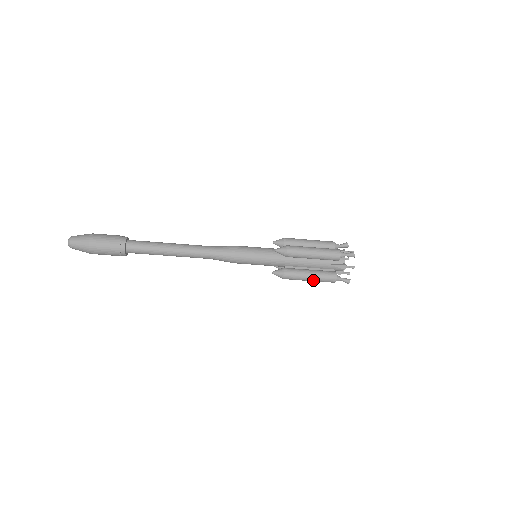
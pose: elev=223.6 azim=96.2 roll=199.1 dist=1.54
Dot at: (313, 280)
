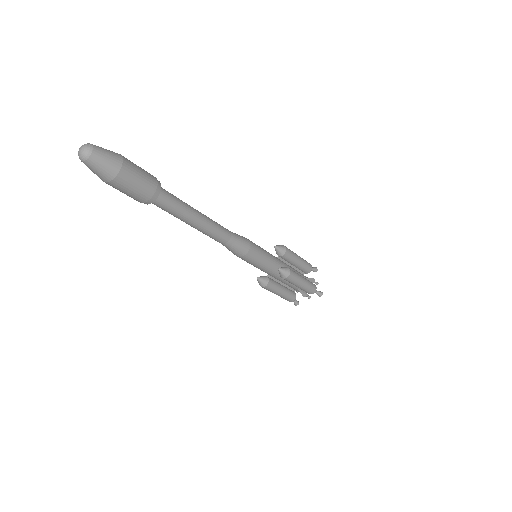
Dot at: (278, 295)
